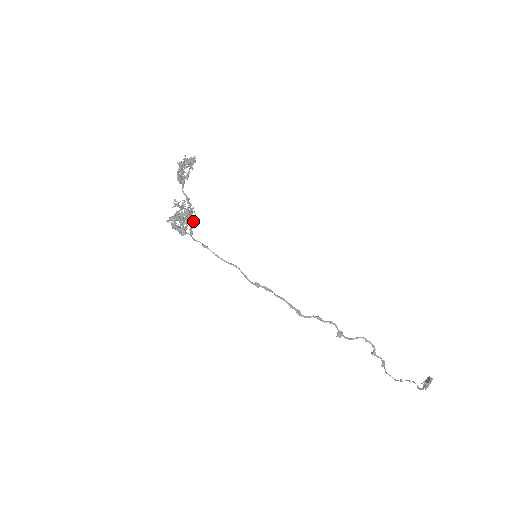
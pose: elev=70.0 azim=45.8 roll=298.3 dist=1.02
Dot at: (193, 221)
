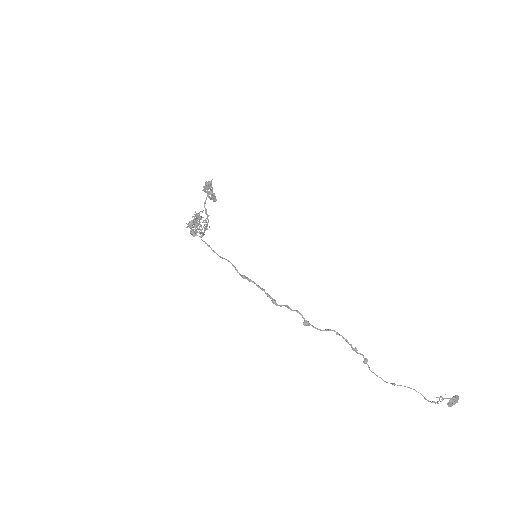
Dot at: (205, 227)
